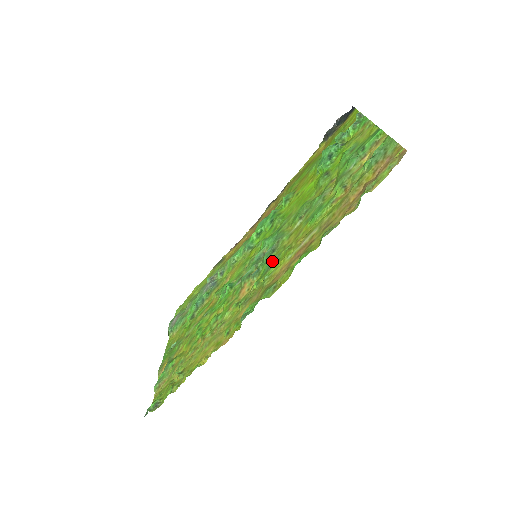
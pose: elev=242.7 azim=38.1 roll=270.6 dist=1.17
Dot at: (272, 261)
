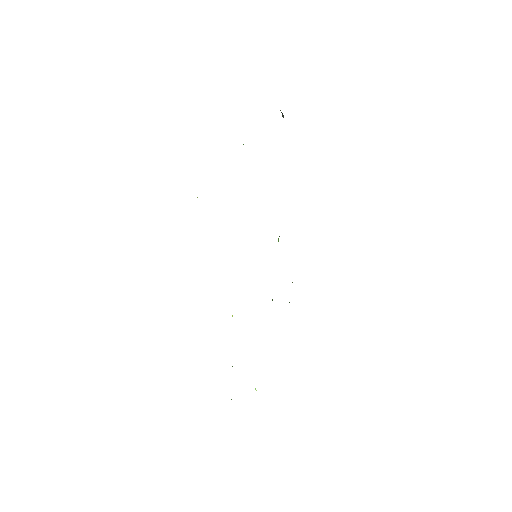
Dot at: occluded
